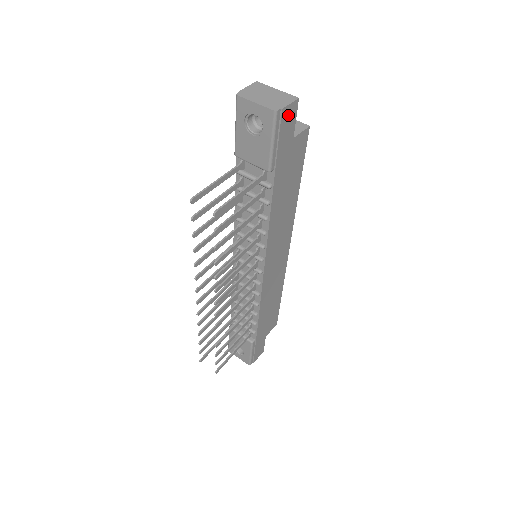
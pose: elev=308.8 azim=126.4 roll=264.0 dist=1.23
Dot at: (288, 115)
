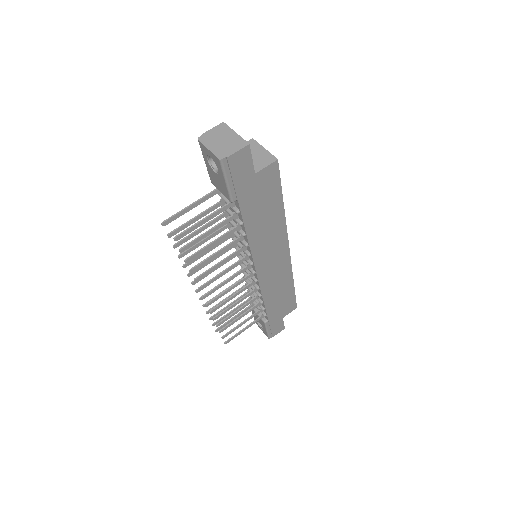
Dot at: (239, 159)
